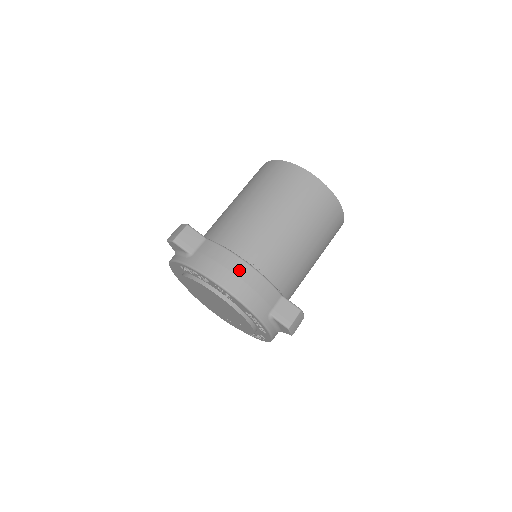
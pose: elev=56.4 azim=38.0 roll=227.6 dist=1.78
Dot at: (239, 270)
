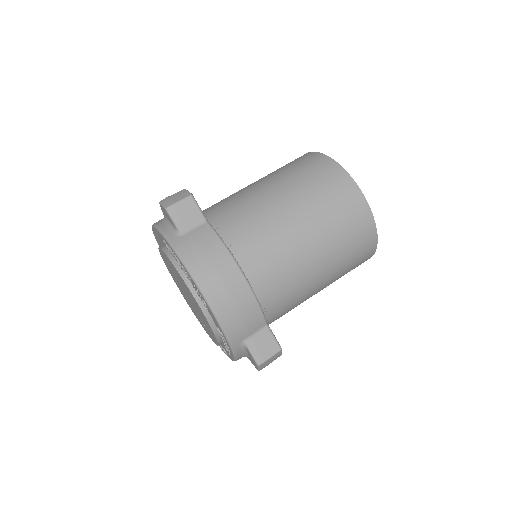
Dot at: (230, 280)
